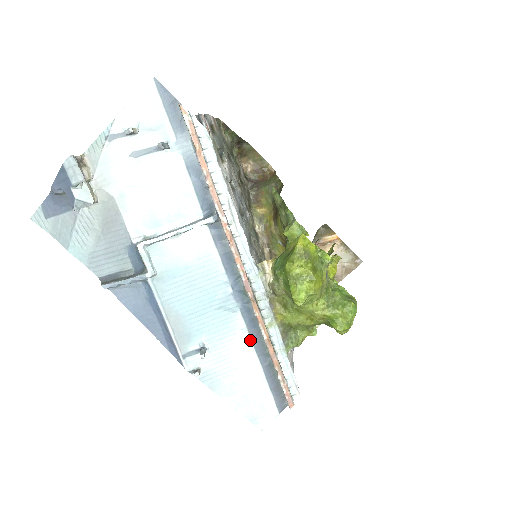
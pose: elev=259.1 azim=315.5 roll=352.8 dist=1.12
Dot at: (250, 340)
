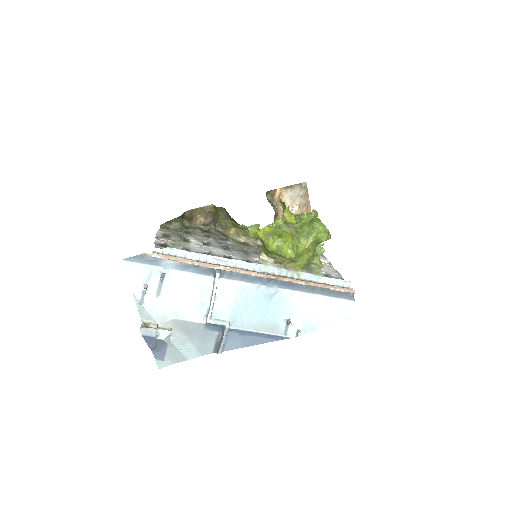
Dot at: (300, 292)
